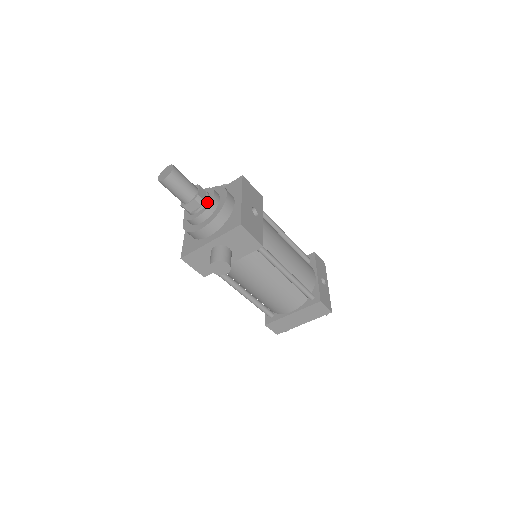
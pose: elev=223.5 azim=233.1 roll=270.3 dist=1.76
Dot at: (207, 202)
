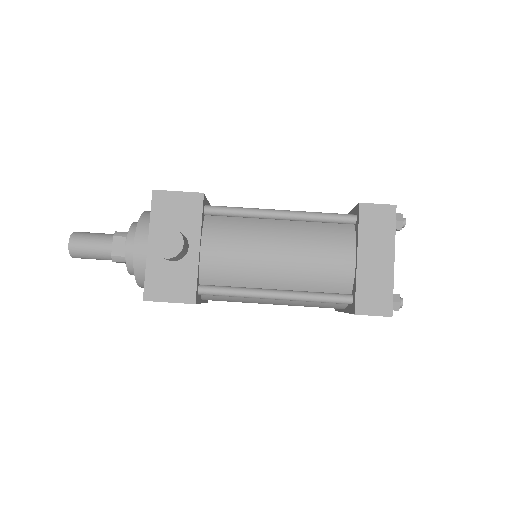
Dot at: occluded
